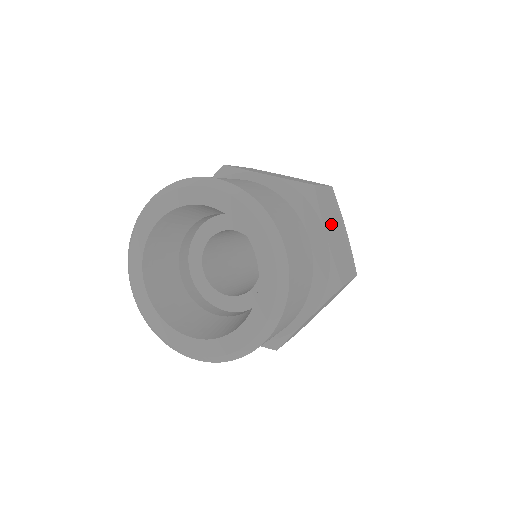
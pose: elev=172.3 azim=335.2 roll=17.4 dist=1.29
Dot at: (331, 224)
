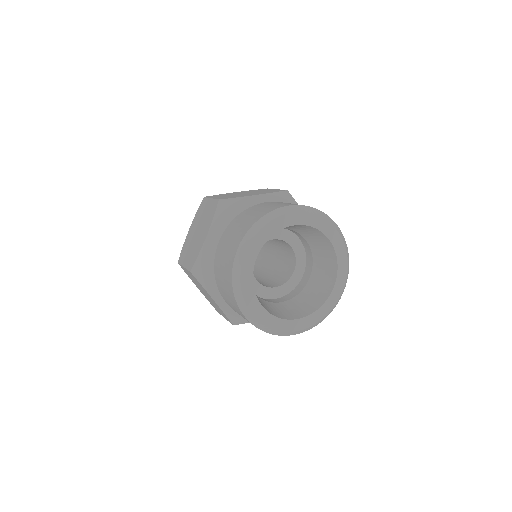
Dot at: occluded
